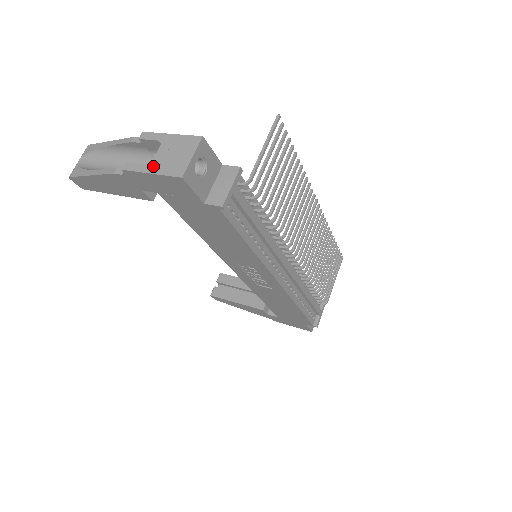
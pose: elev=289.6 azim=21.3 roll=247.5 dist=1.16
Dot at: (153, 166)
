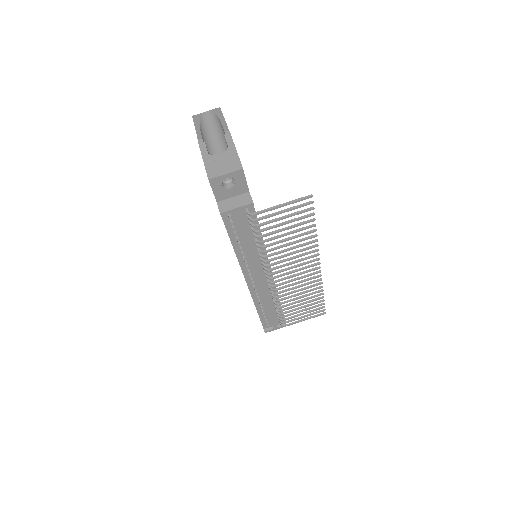
Dot at: (209, 158)
